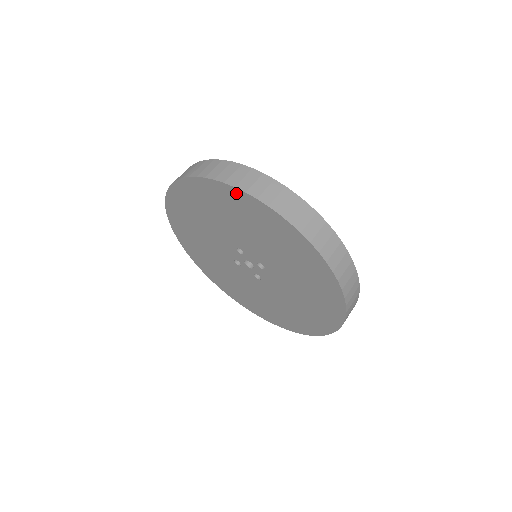
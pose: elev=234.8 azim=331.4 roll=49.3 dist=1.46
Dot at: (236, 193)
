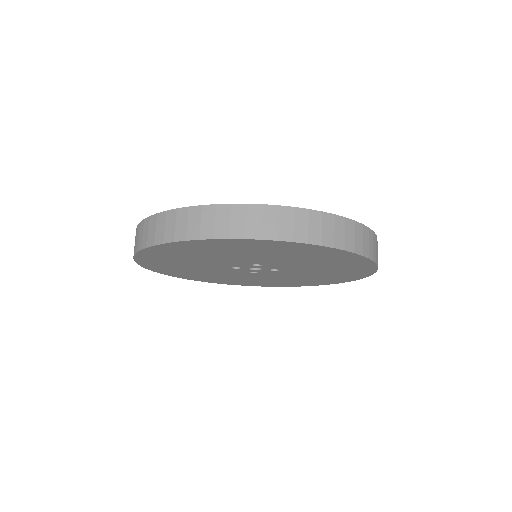
Dot at: (149, 251)
